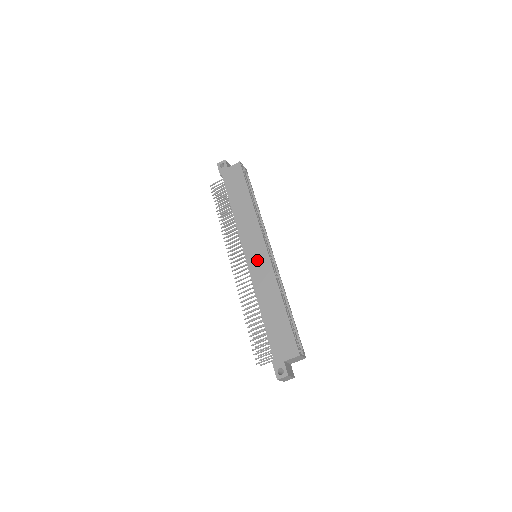
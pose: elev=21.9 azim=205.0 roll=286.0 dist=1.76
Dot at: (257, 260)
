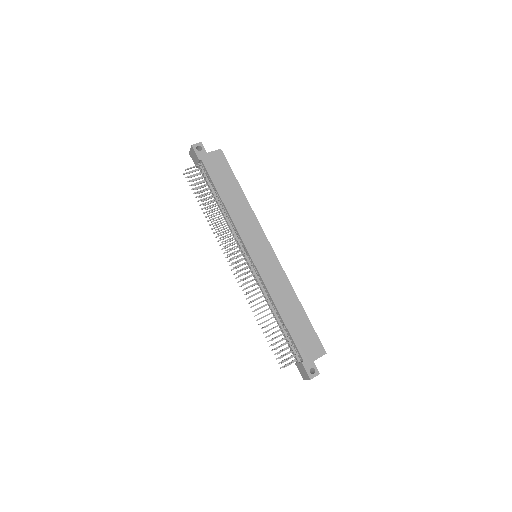
Dot at: (265, 261)
